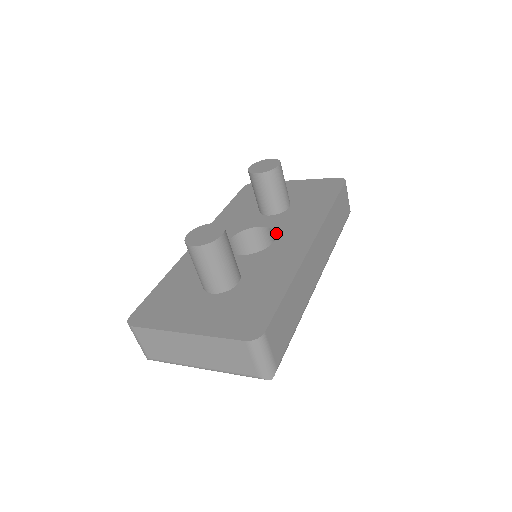
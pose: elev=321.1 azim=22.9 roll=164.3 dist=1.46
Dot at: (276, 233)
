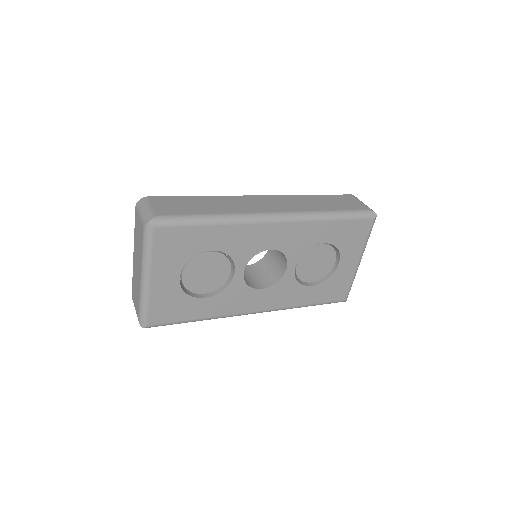
Dot at: occluded
